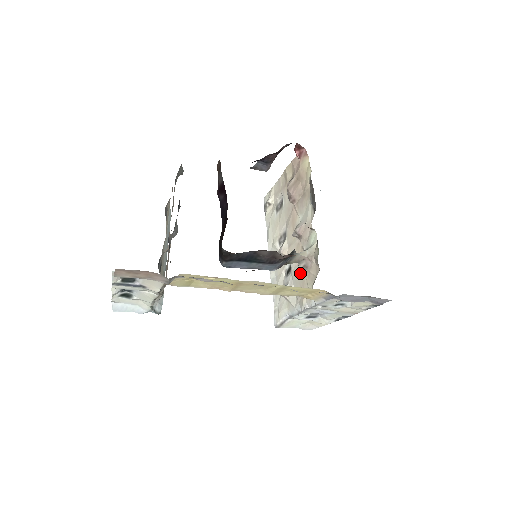
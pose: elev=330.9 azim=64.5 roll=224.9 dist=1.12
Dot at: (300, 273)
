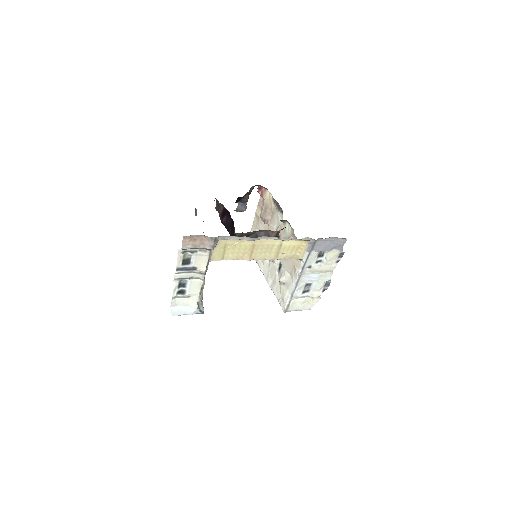
Dot at: occluded
